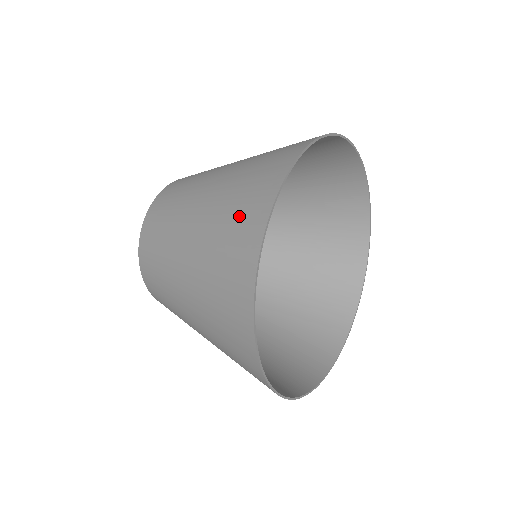
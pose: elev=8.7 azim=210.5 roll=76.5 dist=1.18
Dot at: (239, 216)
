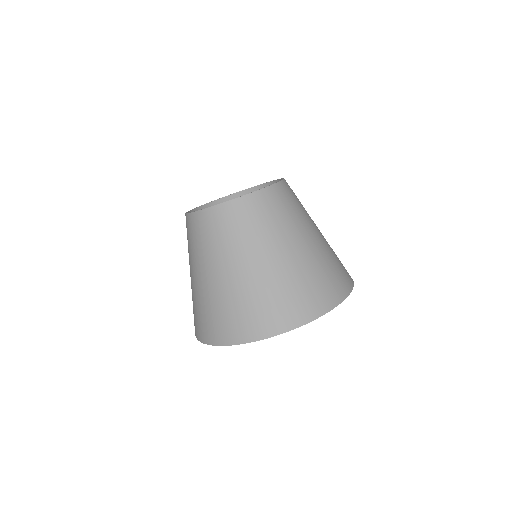
Dot at: (208, 321)
